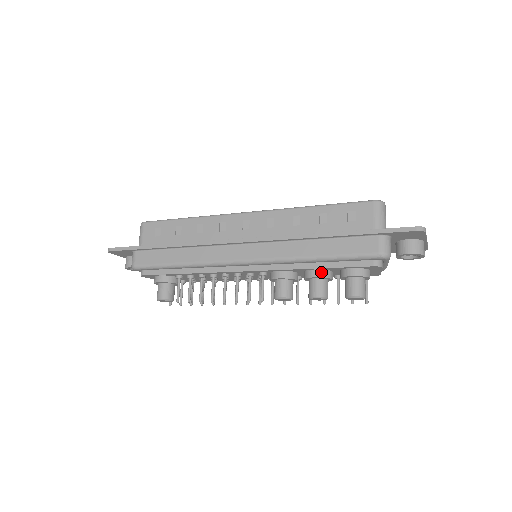
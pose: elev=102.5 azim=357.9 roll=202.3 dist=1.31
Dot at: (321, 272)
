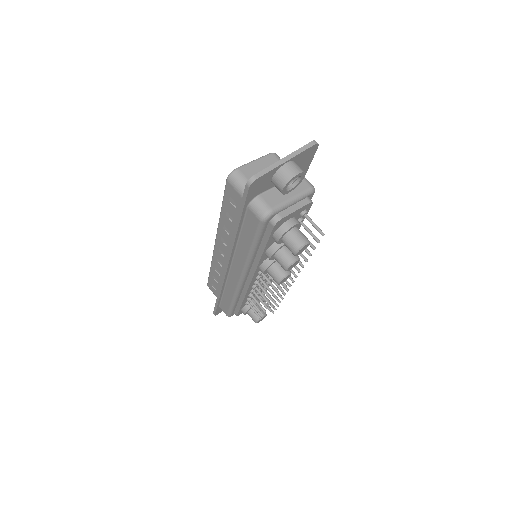
Dot at: (269, 251)
